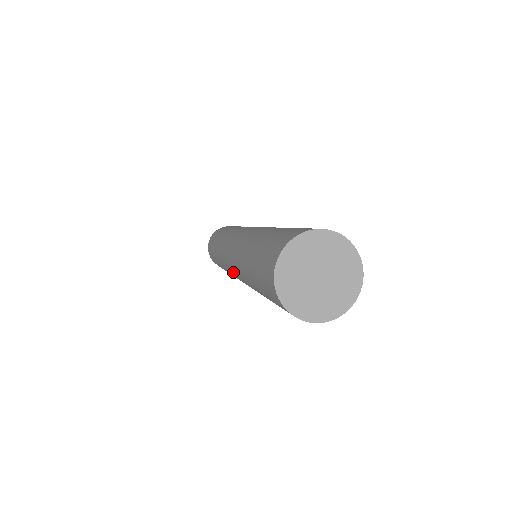
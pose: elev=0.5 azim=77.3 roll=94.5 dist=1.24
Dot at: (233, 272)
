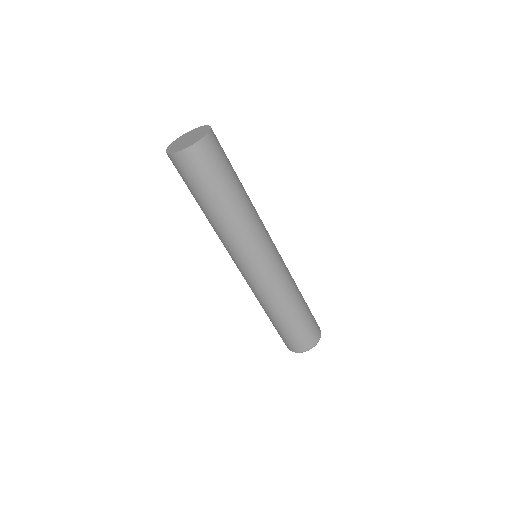
Dot at: (235, 262)
